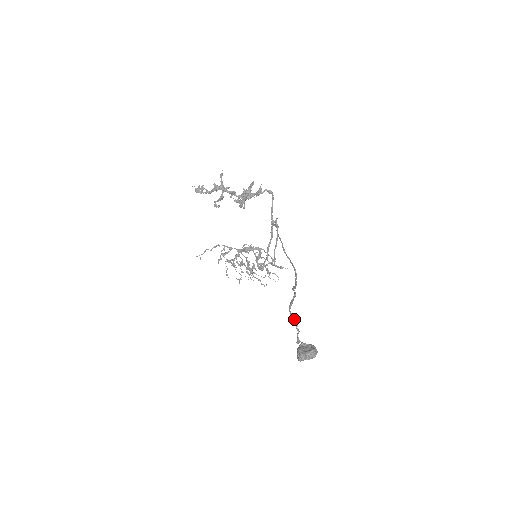
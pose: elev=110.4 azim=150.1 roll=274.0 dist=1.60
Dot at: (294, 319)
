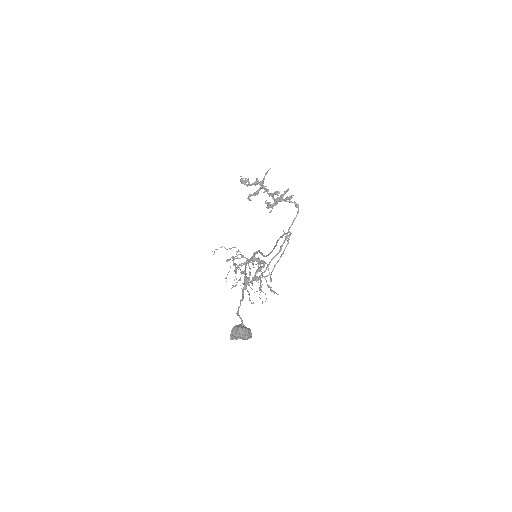
Dot at: (245, 280)
